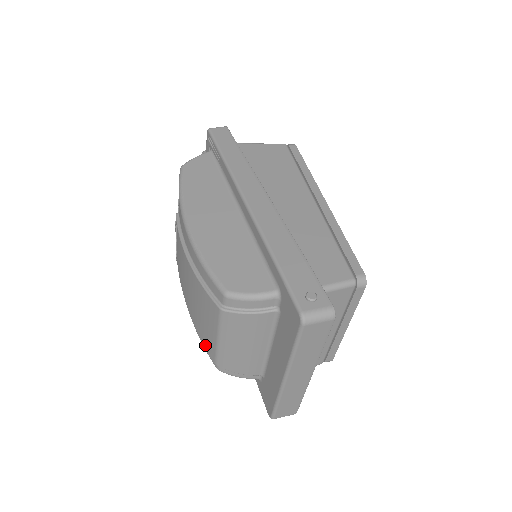
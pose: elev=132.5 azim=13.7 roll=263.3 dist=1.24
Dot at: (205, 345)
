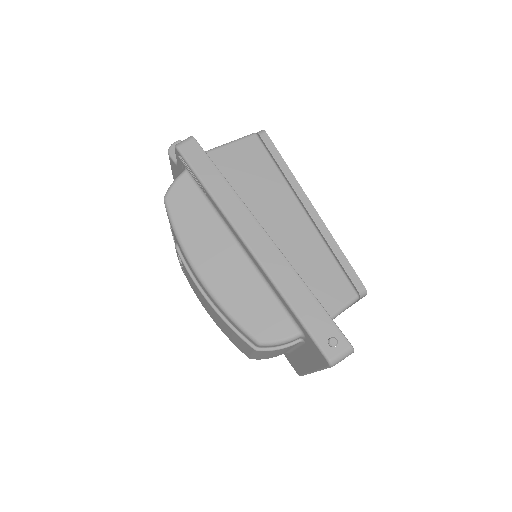
Dot at: (237, 347)
